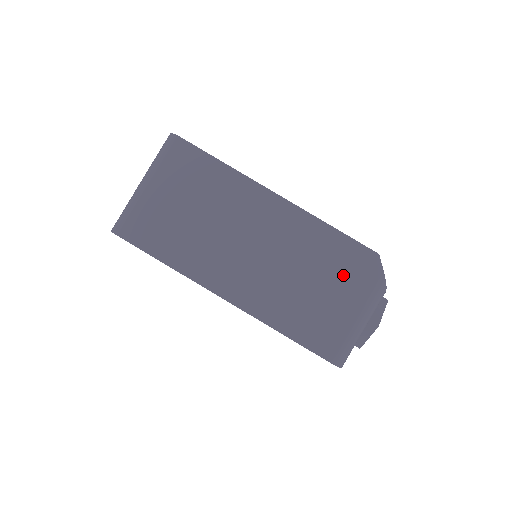
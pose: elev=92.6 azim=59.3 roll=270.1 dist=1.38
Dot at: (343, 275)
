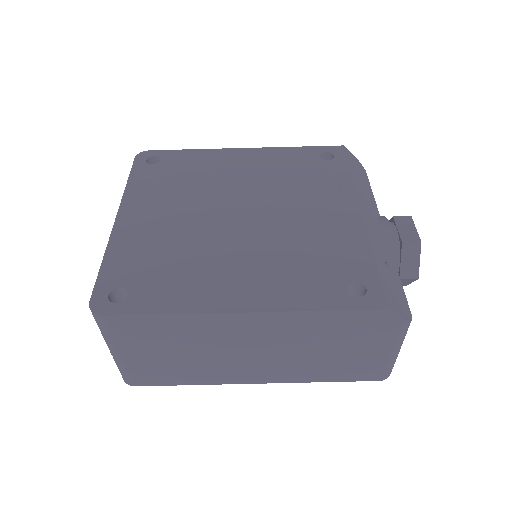
Dot at: (358, 336)
